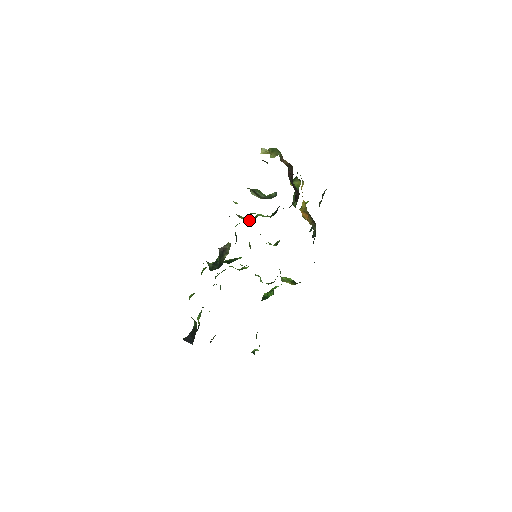
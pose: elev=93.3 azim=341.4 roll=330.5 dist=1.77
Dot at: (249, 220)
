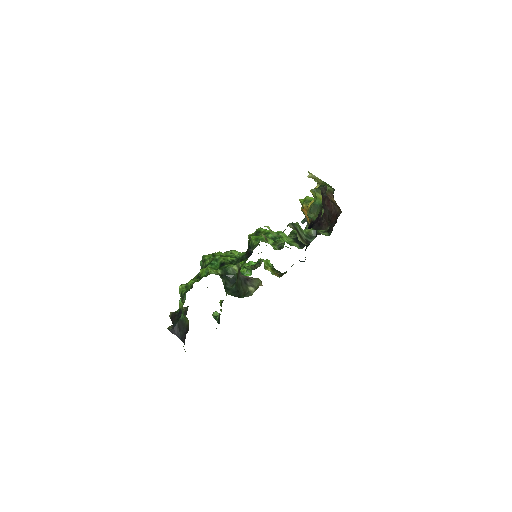
Dot at: (270, 237)
